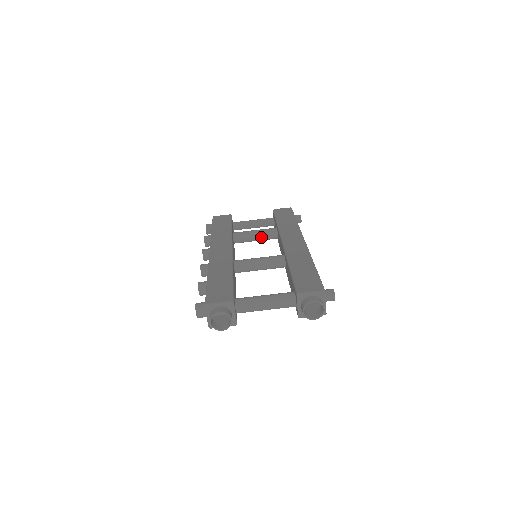
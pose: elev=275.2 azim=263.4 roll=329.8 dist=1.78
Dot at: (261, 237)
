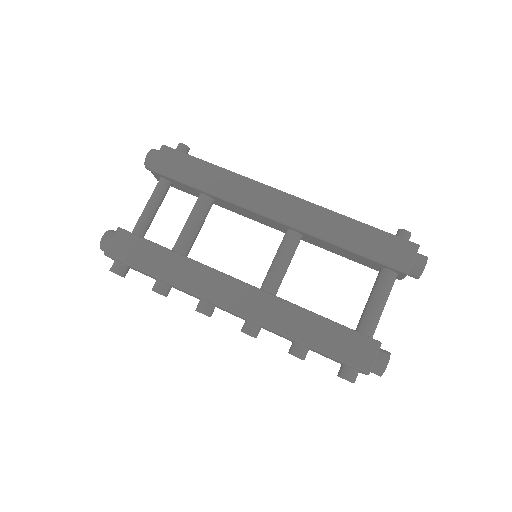
Dot at: (203, 222)
